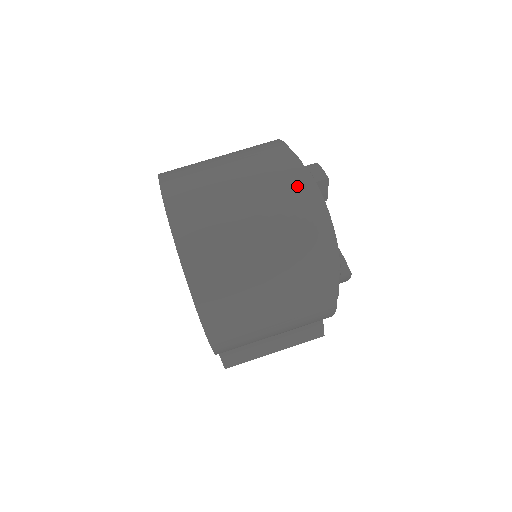
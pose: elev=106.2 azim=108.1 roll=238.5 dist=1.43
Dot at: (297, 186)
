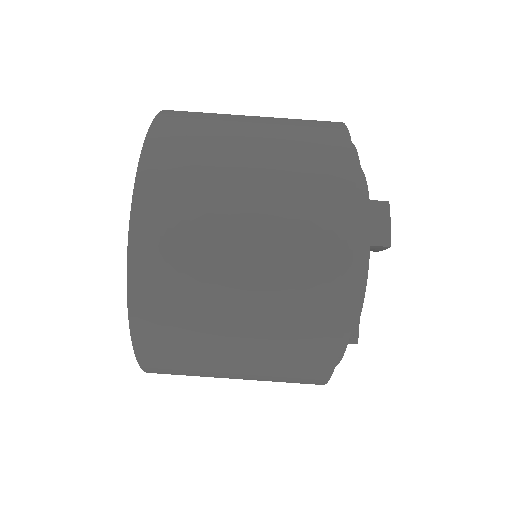
Dot at: (333, 275)
